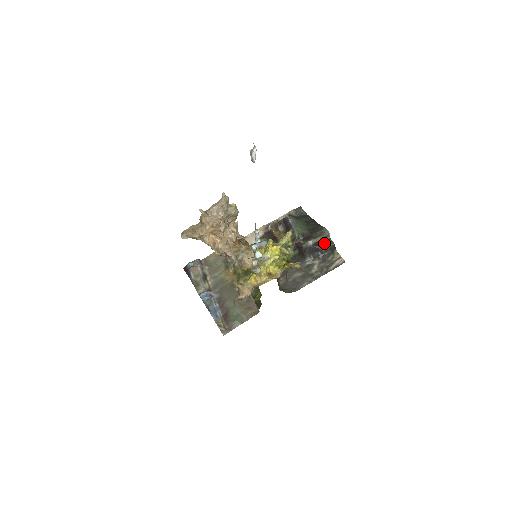
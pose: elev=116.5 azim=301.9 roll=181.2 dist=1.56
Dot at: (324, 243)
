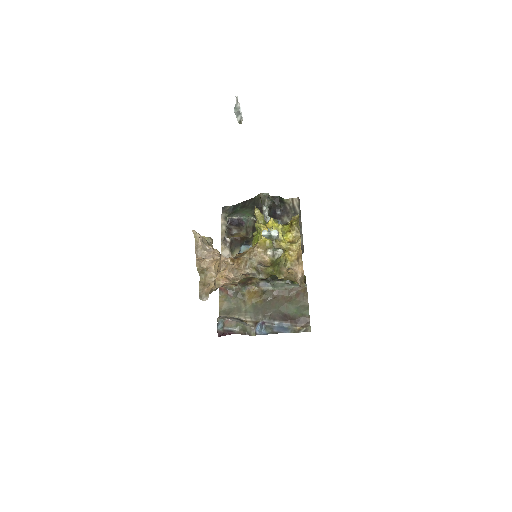
Dot at: (272, 203)
